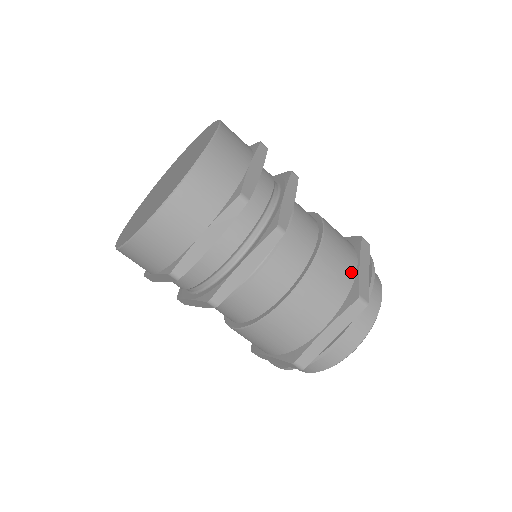
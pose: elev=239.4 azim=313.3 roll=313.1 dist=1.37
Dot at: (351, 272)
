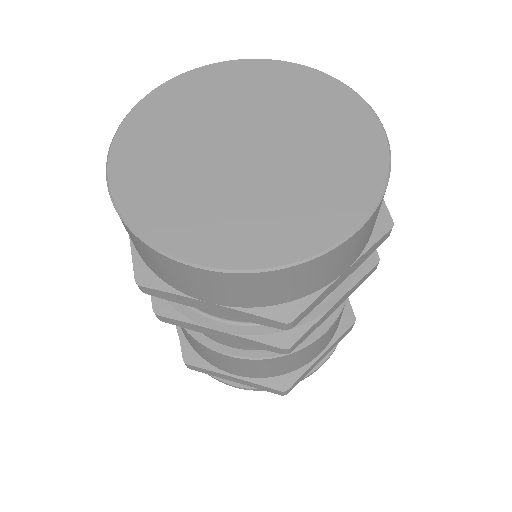
Dot at: occluded
